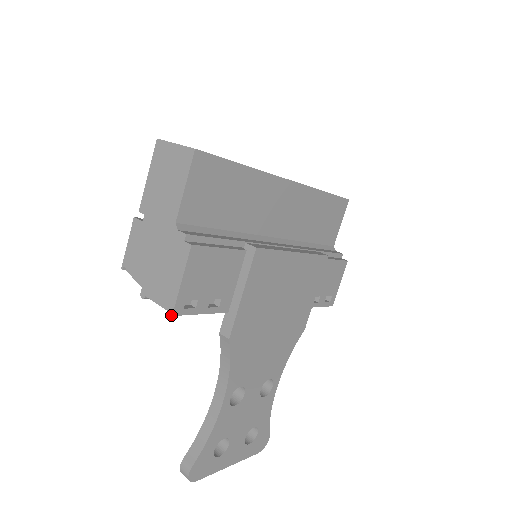
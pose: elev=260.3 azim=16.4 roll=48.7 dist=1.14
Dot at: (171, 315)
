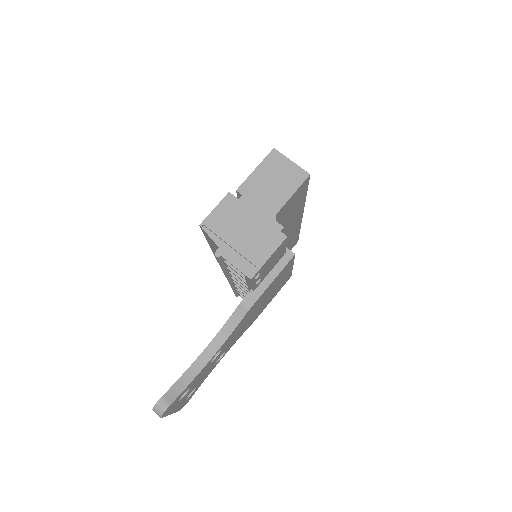
Dot at: (250, 279)
